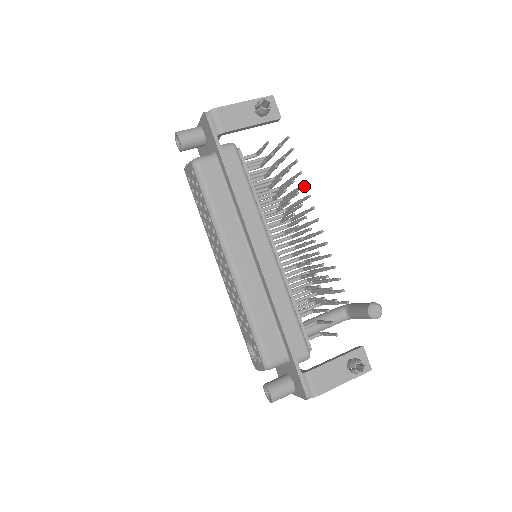
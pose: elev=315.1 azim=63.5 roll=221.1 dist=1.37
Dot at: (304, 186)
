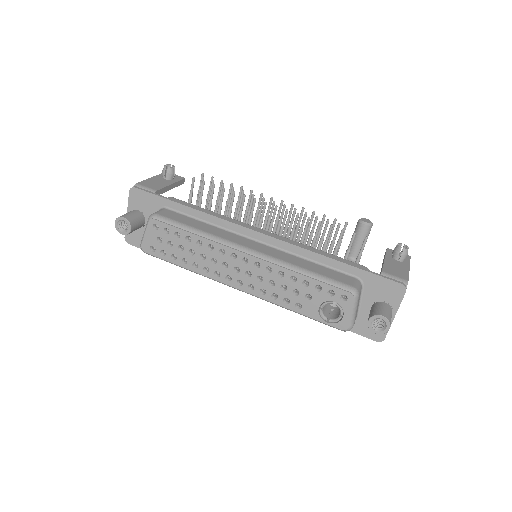
Dot at: occluded
